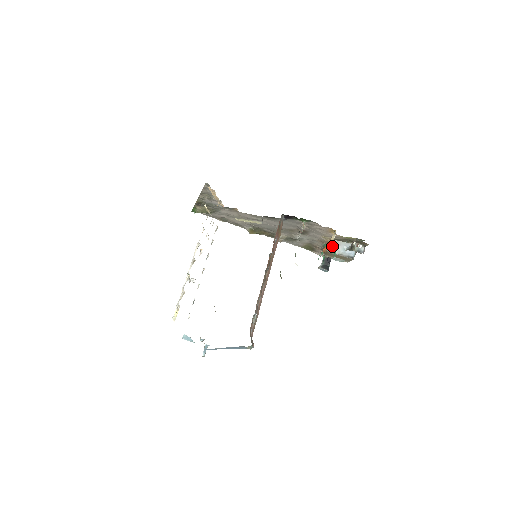
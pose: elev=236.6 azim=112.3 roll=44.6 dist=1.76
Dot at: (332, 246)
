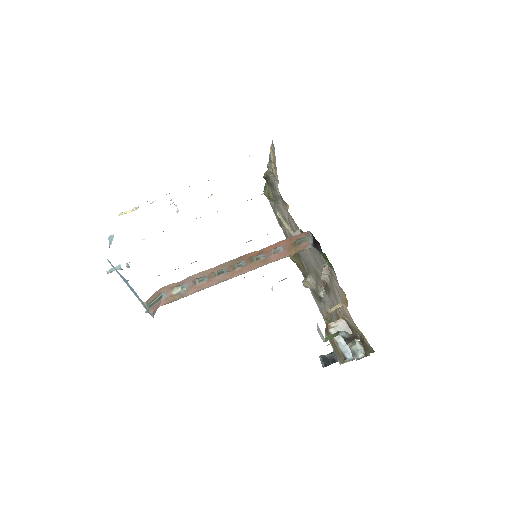
Dot at: (328, 313)
